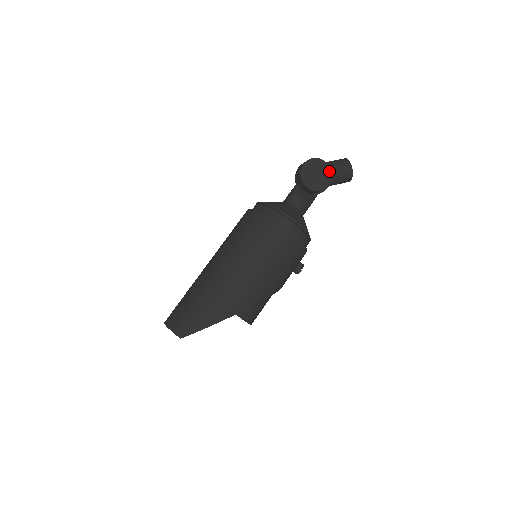
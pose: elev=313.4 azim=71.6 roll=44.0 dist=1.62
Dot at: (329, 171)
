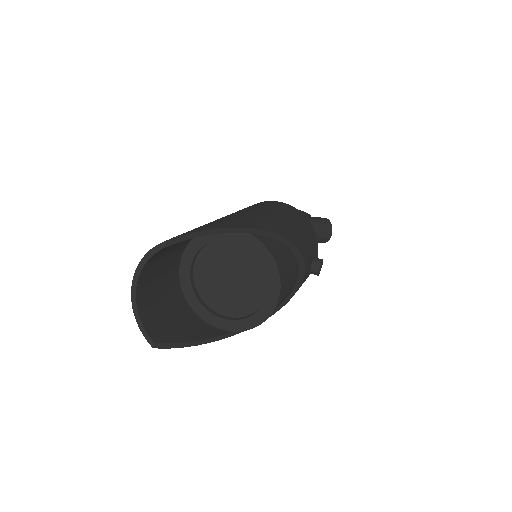
Dot at: (305, 213)
